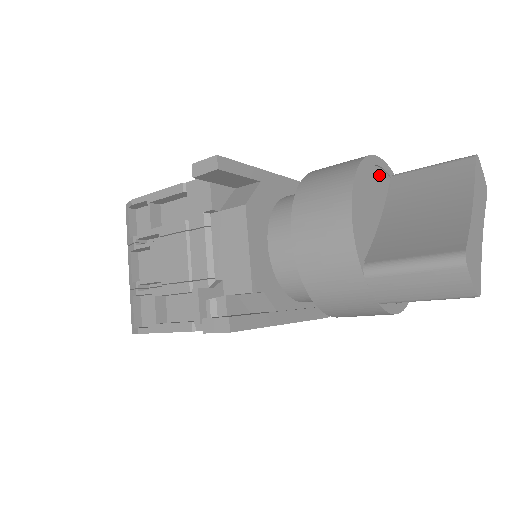
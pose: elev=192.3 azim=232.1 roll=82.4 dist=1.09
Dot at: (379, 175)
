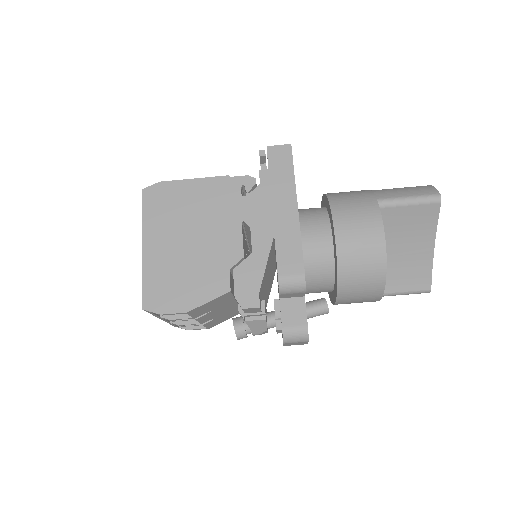
Dot at: occluded
